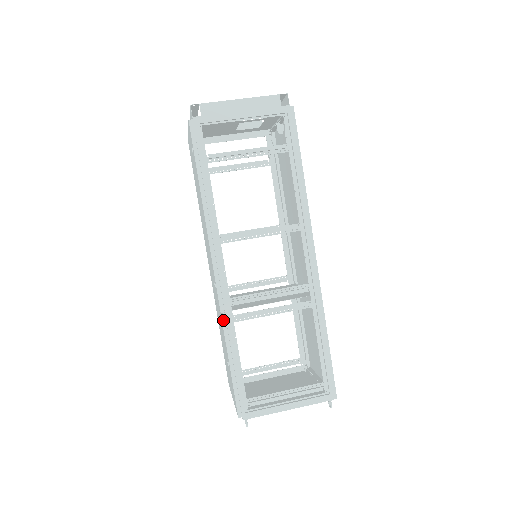
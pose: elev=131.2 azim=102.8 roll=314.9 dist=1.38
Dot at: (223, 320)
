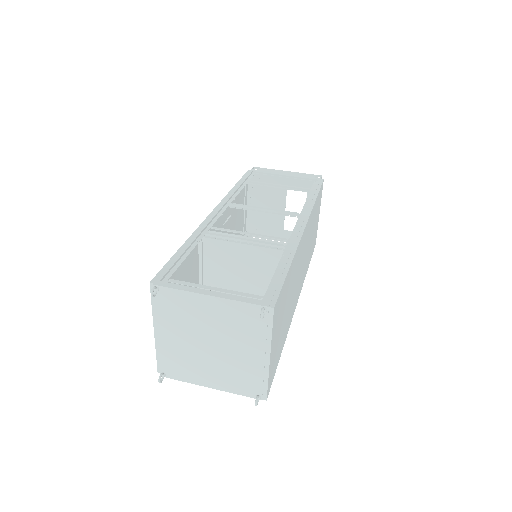
Dot at: (197, 230)
